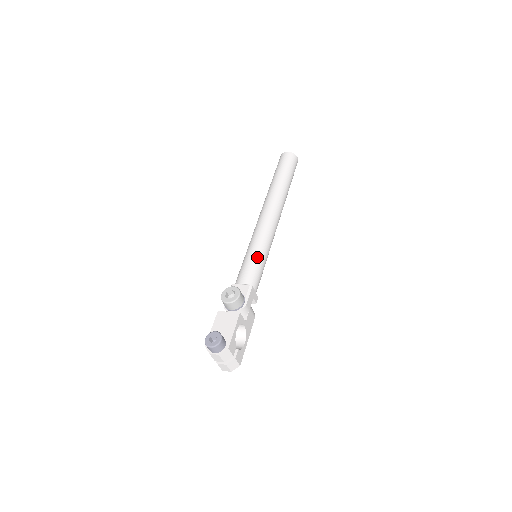
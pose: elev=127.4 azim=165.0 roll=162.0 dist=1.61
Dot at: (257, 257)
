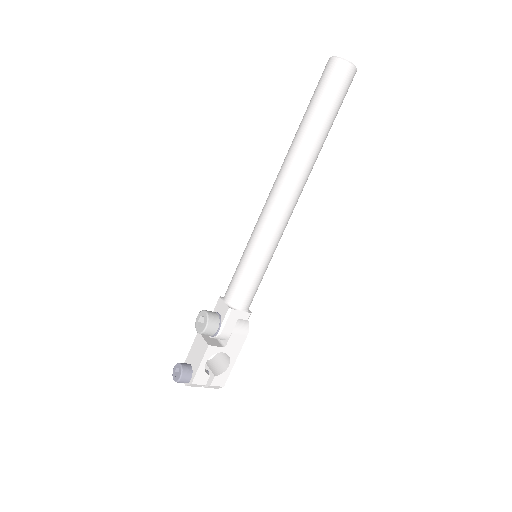
Dot at: (247, 266)
